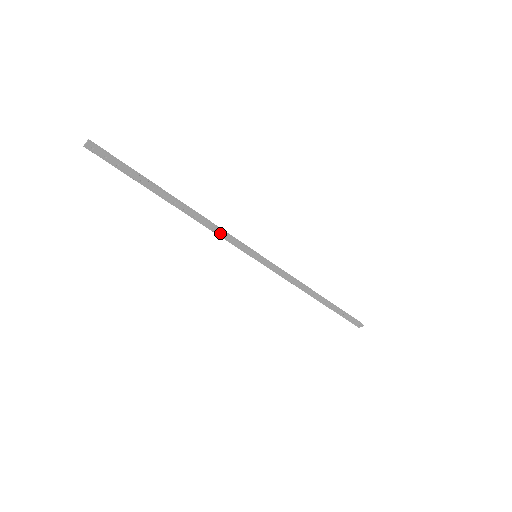
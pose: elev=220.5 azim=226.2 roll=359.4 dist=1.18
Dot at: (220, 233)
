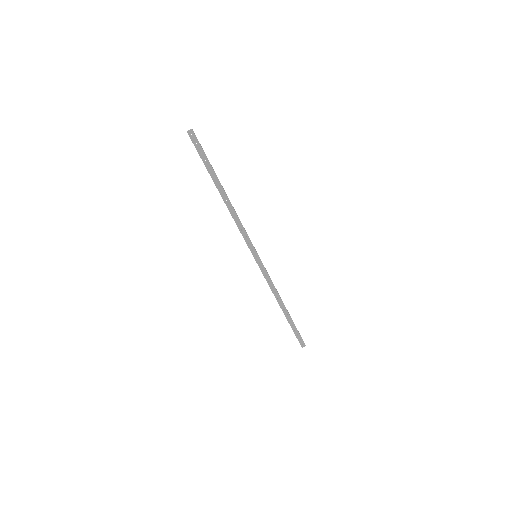
Dot at: (241, 228)
